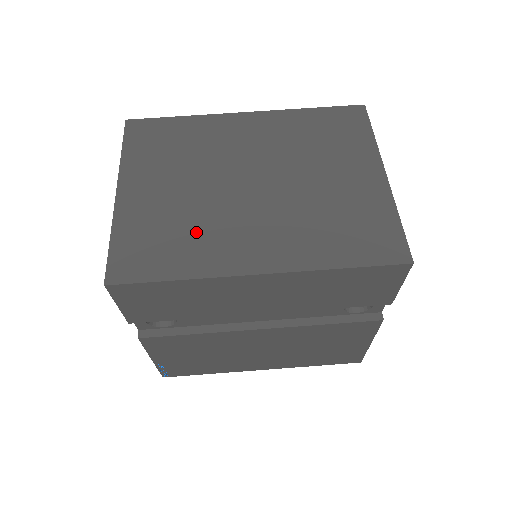
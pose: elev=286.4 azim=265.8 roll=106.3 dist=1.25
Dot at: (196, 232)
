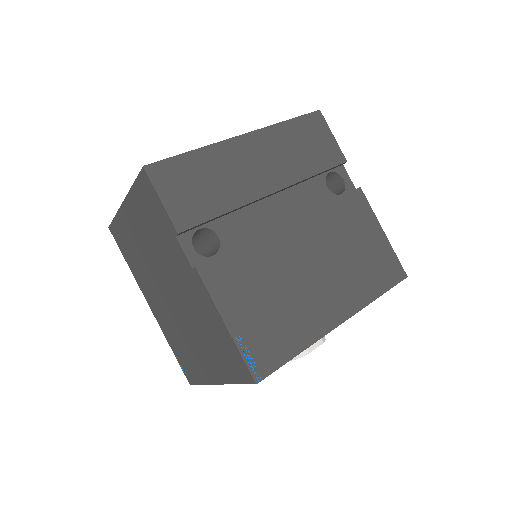
Dot at: occluded
